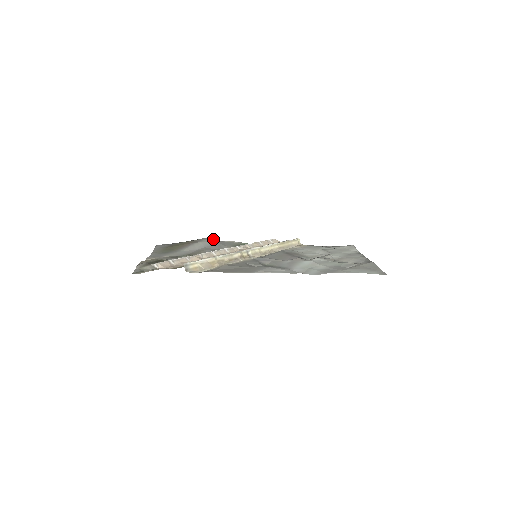
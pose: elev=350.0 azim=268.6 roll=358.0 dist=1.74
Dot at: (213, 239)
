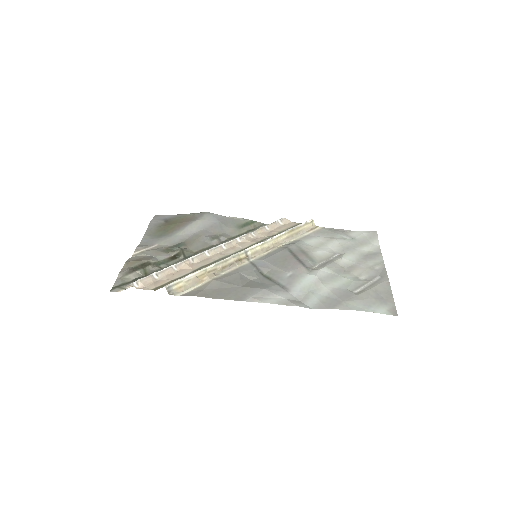
Dot at: (215, 214)
